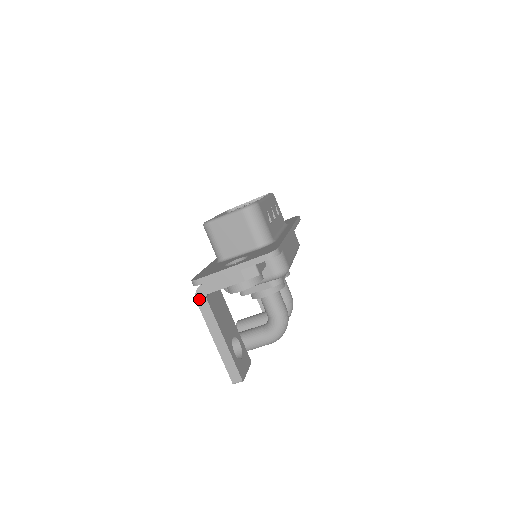
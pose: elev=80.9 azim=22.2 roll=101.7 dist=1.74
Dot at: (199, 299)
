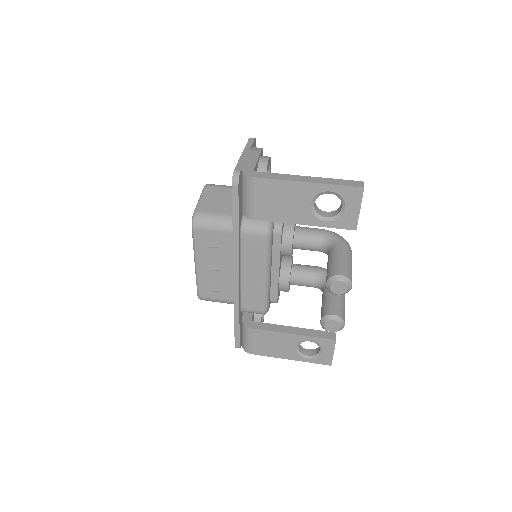
Dot at: (254, 175)
